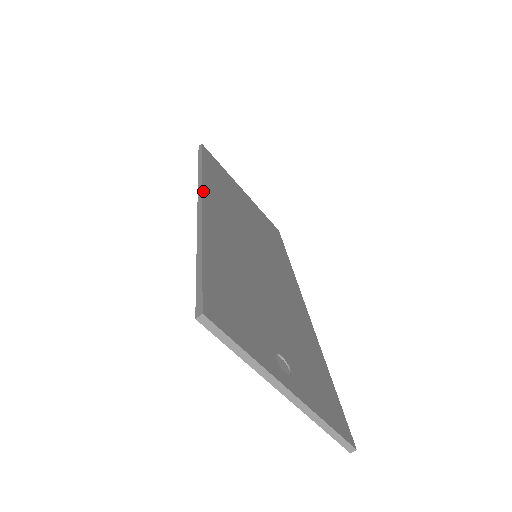
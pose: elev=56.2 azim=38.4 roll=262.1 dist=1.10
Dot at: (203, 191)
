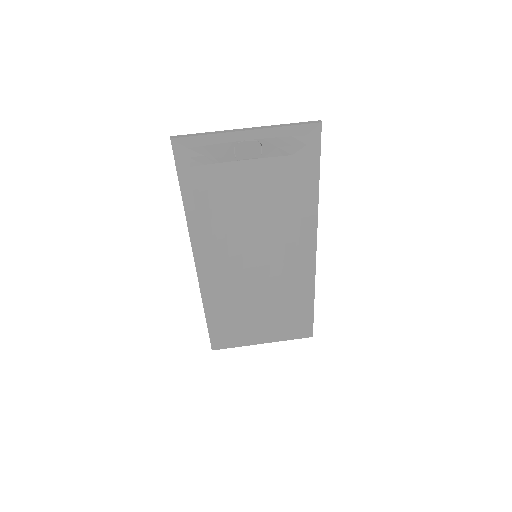
Dot at: (198, 271)
